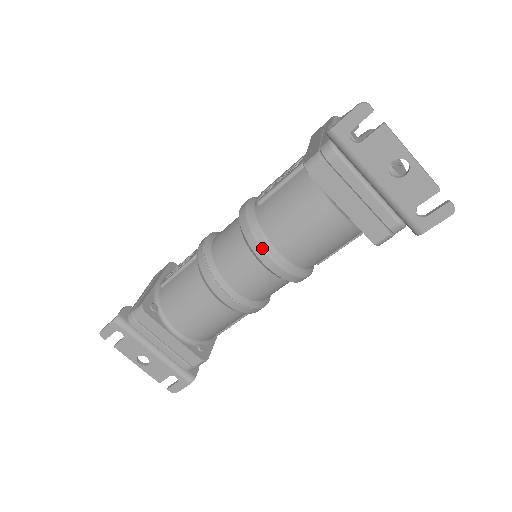
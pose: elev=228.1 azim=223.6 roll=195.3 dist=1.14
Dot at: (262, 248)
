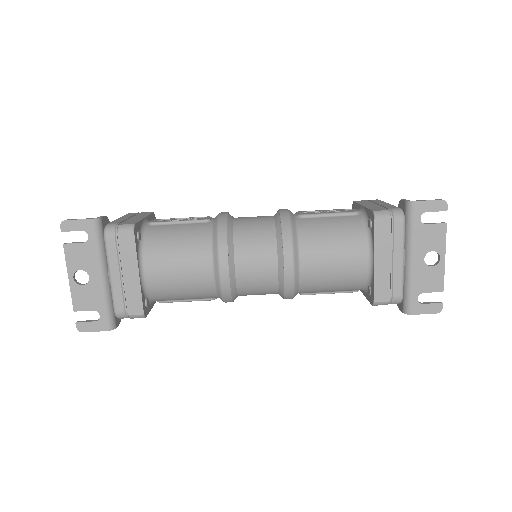
Dot at: (293, 249)
